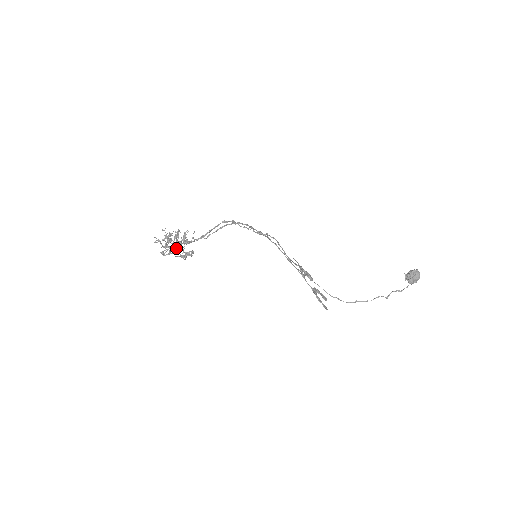
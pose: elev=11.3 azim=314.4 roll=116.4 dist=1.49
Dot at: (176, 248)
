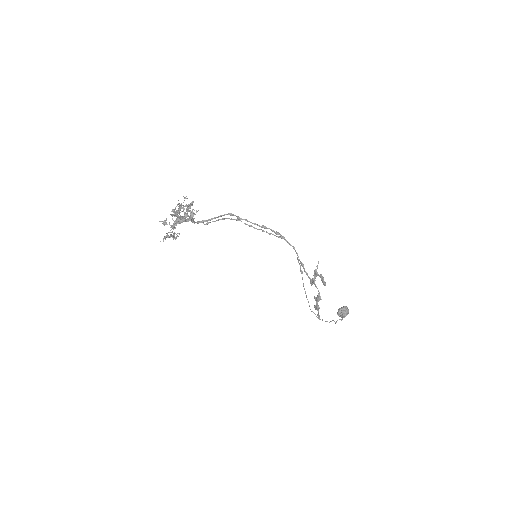
Dot at: occluded
